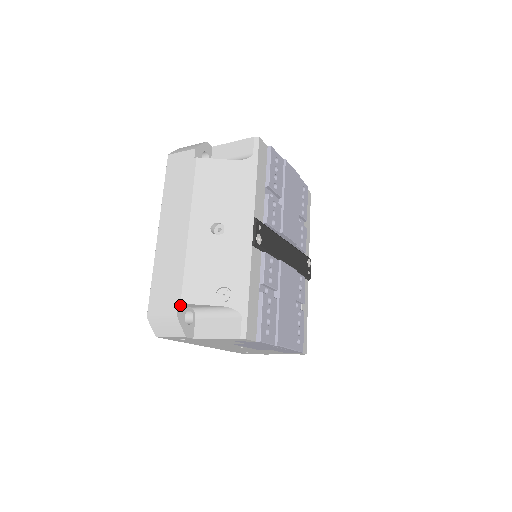
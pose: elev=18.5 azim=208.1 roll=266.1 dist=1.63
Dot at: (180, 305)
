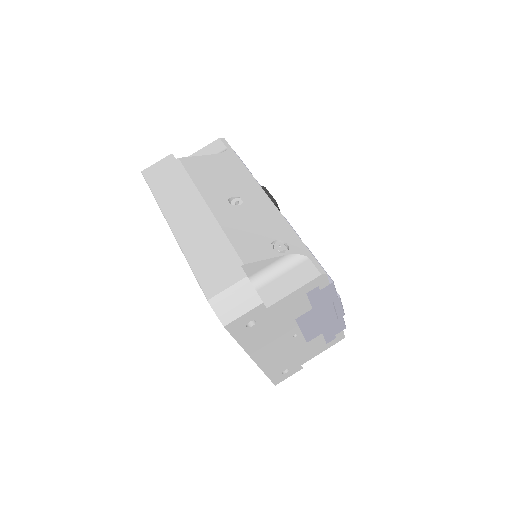
Dot at: (242, 269)
